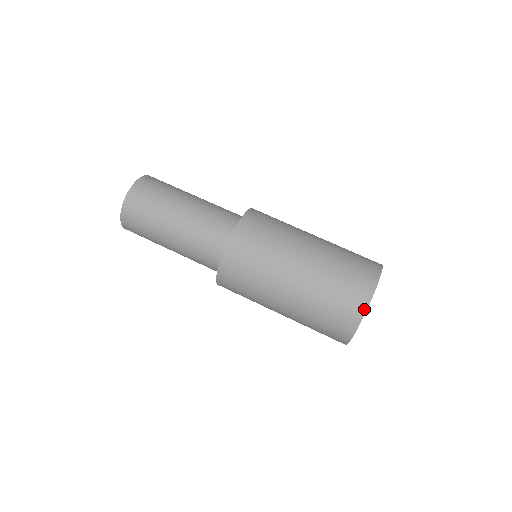
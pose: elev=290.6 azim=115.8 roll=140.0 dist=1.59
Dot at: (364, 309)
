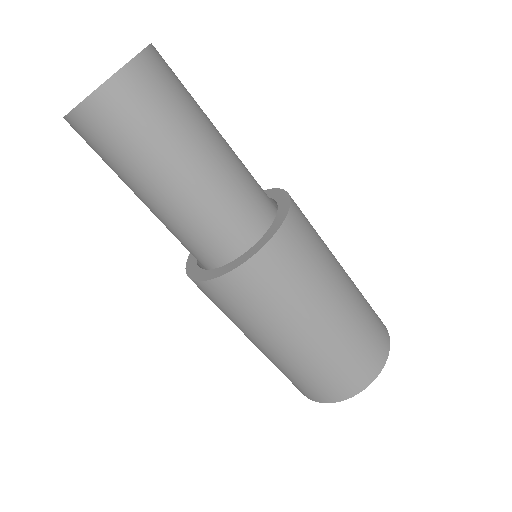
Dot at: occluded
